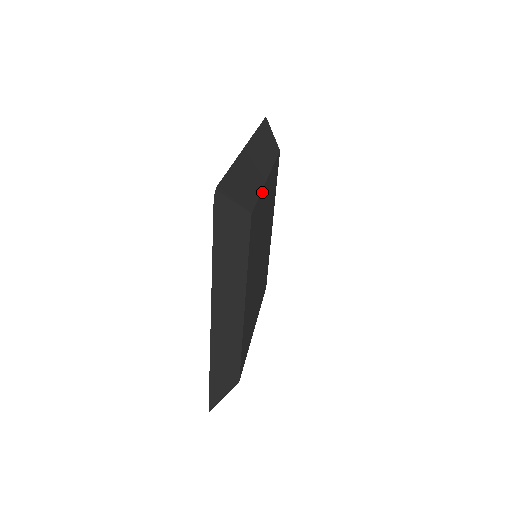
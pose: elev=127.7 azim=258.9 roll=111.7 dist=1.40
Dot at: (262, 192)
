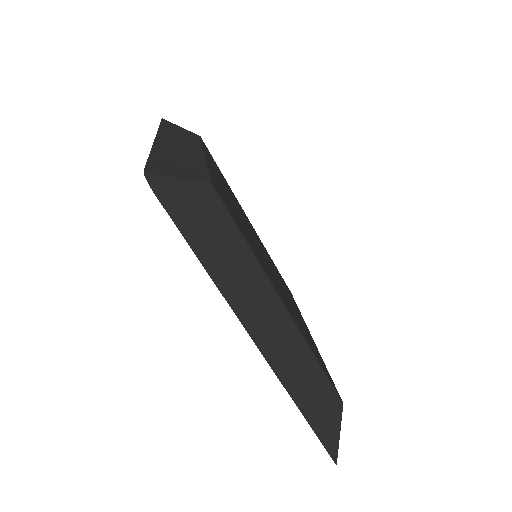
Dot at: (209, 168)
